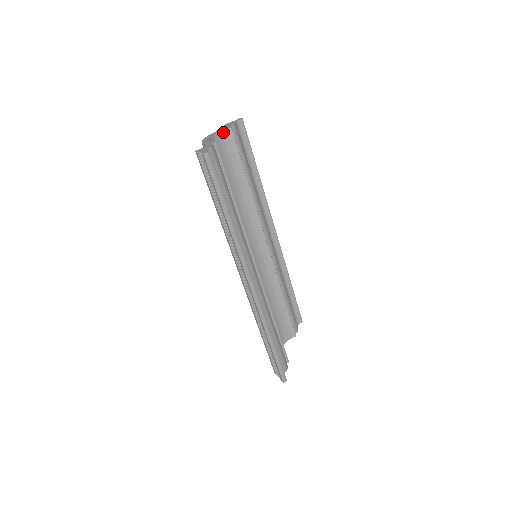
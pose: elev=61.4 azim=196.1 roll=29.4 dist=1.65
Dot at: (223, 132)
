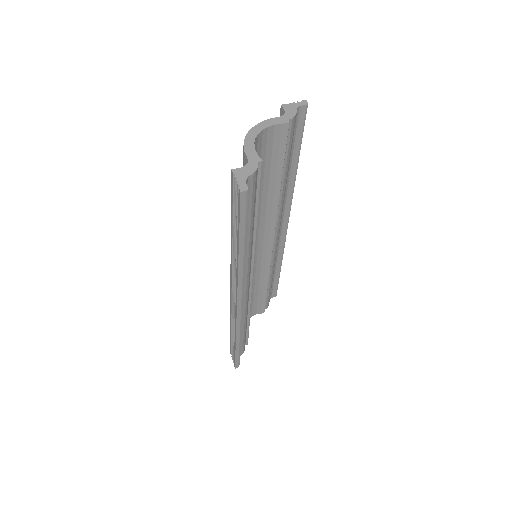
Dot at: (276, 126)
